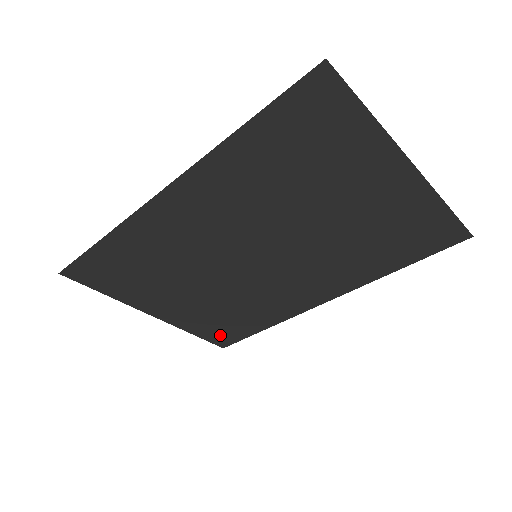
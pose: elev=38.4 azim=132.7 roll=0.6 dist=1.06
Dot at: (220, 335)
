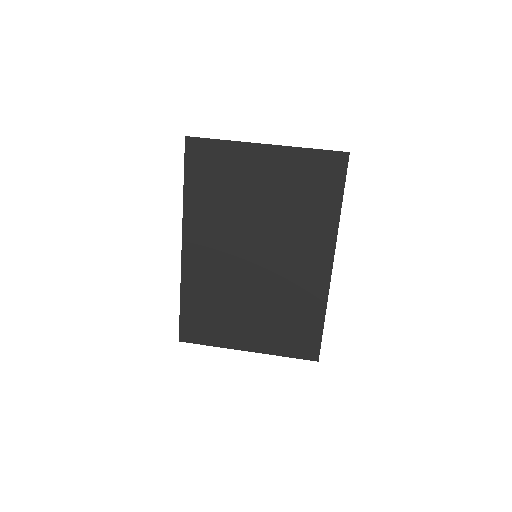
Dot at: (303, 347)
